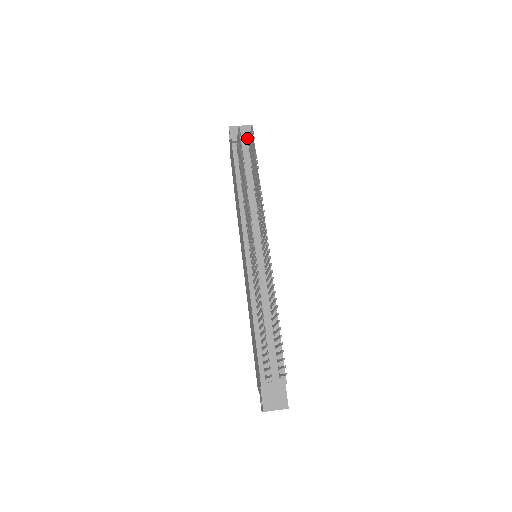
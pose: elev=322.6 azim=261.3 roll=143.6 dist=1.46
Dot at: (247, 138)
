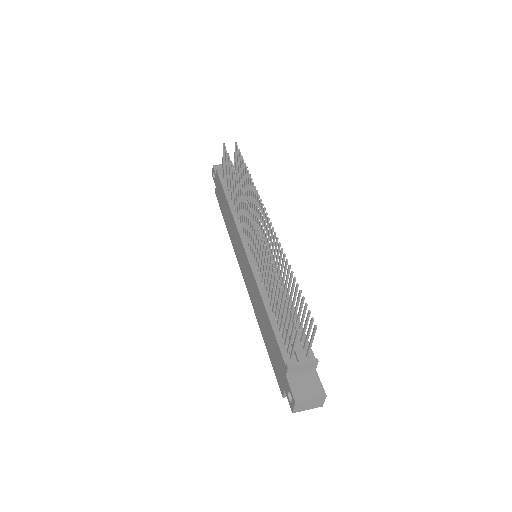
Dot at: occluded
